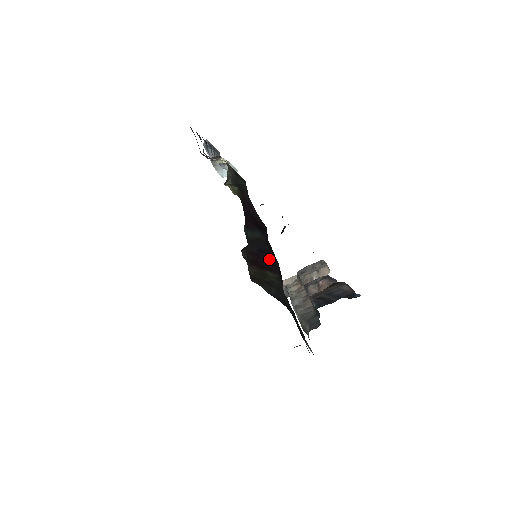
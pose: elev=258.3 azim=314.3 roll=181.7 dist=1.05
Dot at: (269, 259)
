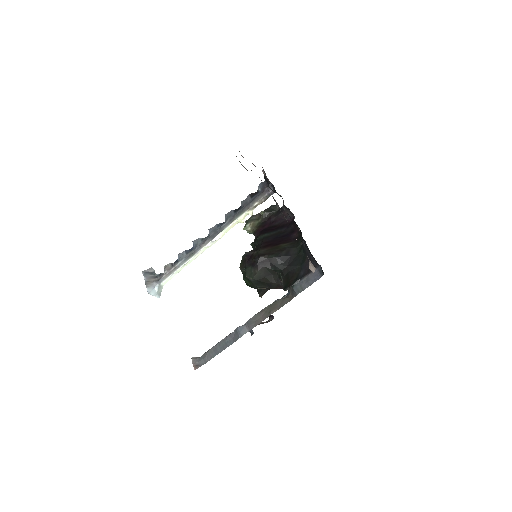
Dot at: (285, 238)
